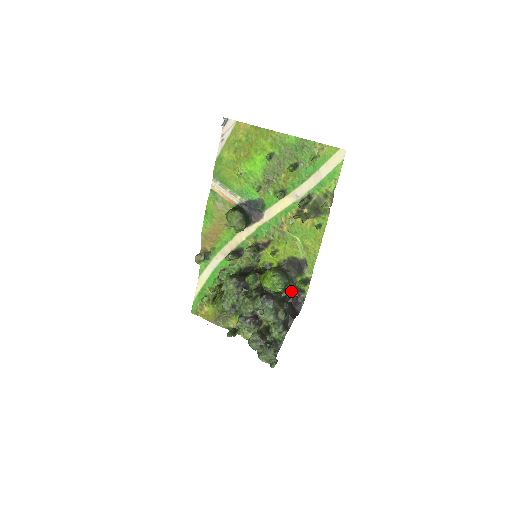
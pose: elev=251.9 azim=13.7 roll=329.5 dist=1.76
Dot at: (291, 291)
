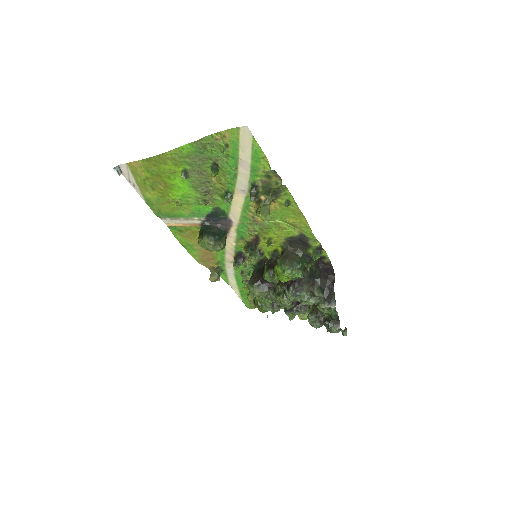
Dot at: (313, 262)
